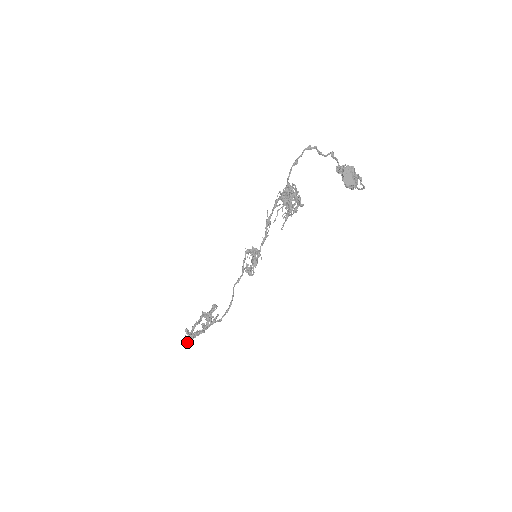
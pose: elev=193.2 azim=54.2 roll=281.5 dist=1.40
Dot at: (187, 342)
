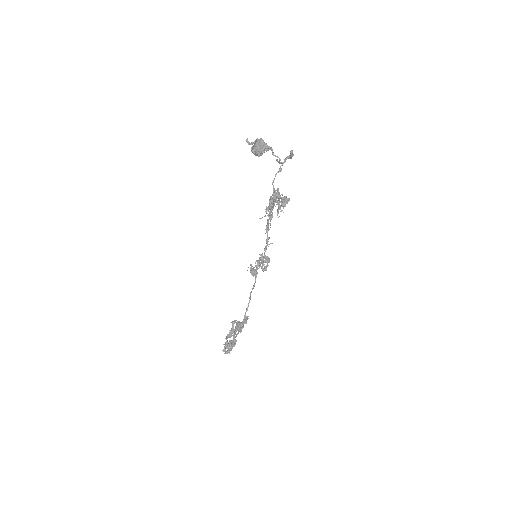
Dot at: (224, 349)
